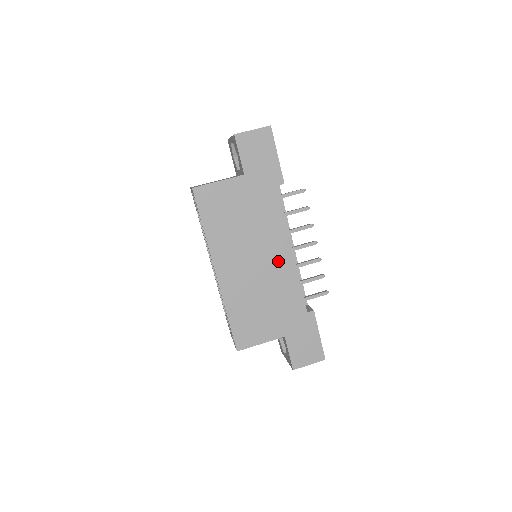
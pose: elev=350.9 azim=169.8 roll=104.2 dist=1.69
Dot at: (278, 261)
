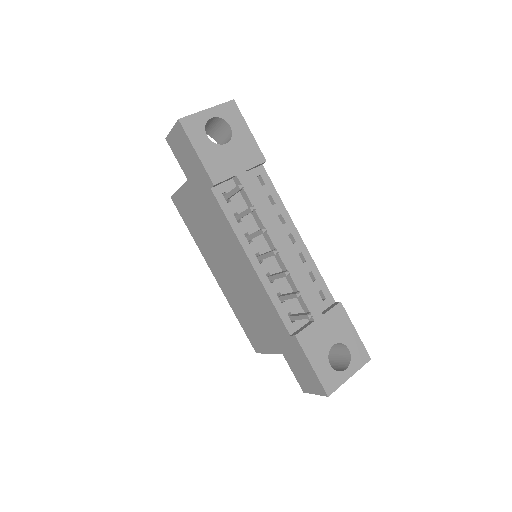
Dot at: (245, 272)
